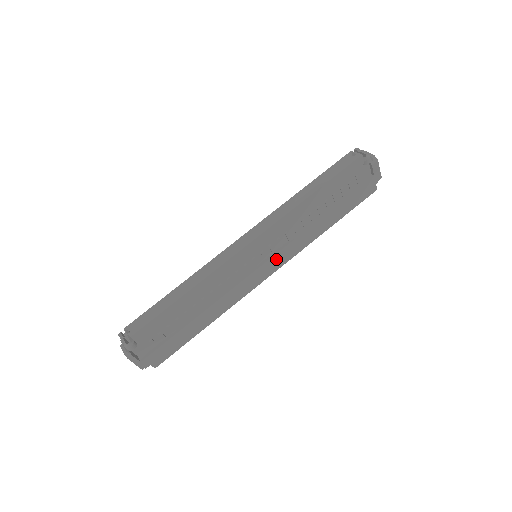
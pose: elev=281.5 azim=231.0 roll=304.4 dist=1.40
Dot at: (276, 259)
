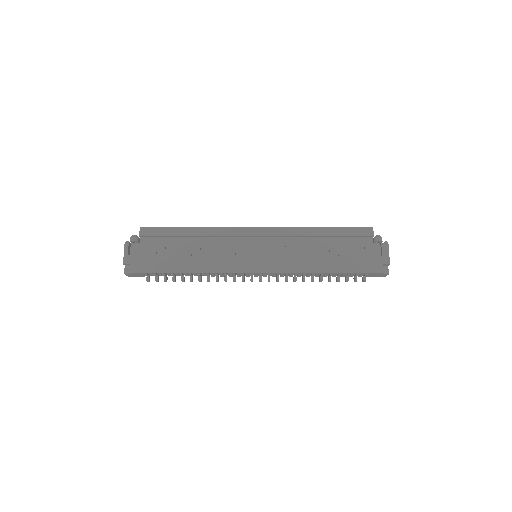
Dot at: (268, 261)
